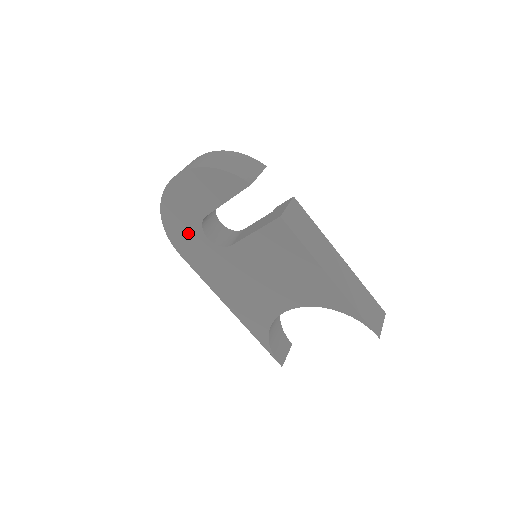
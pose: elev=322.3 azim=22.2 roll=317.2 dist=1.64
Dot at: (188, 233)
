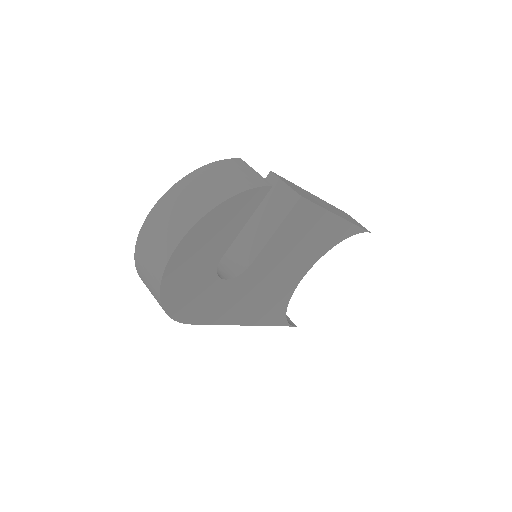
Dot at: (199, 294)
